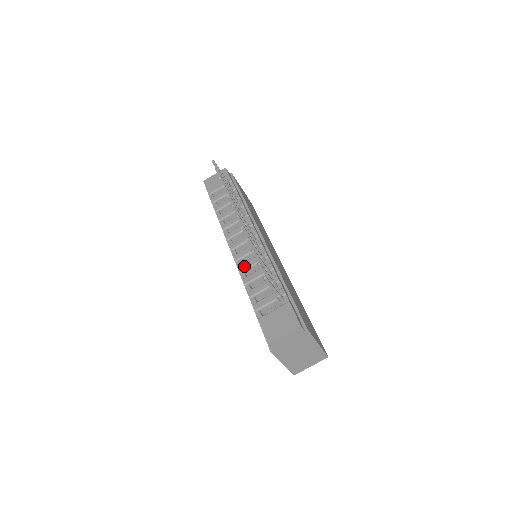
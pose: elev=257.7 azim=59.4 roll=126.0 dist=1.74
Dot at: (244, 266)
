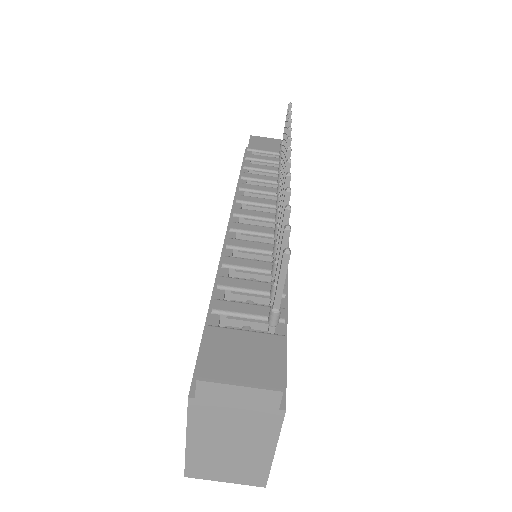
Dot at: (240, 242)
